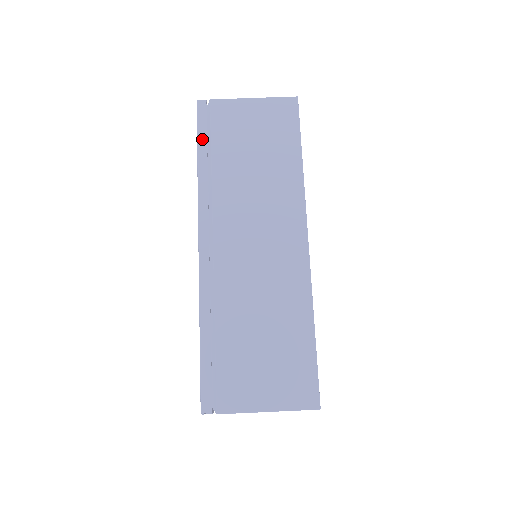
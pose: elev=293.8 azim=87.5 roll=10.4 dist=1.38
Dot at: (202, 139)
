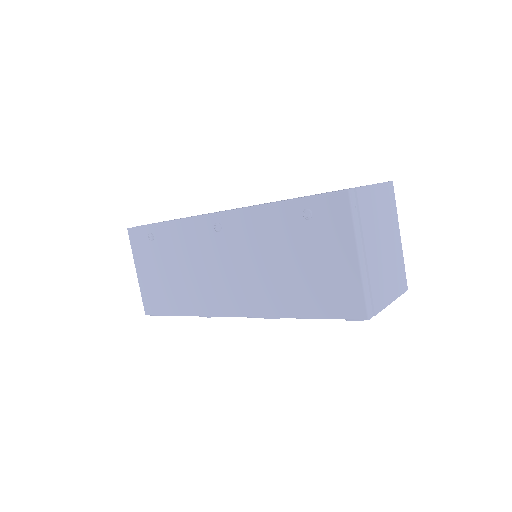
Dot at: occluded
